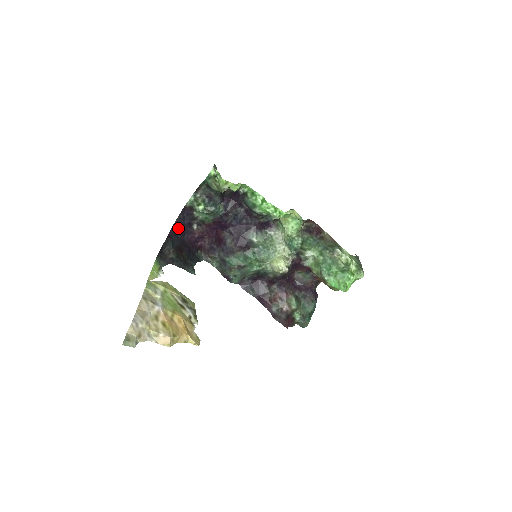
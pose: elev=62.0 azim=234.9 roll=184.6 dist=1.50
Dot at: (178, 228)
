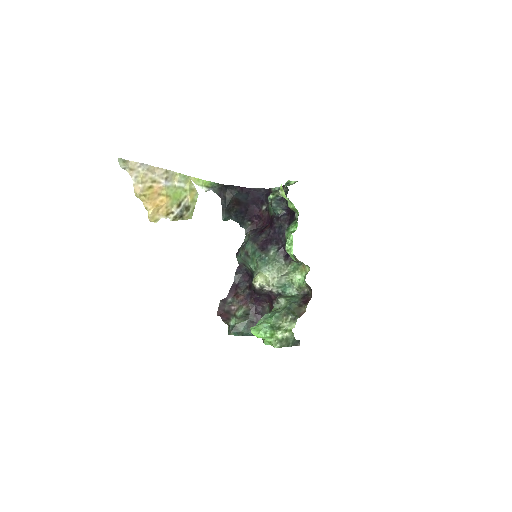
Dot at: (254, 194)
